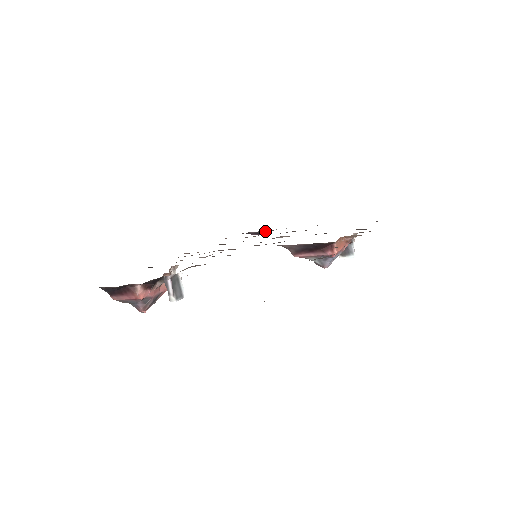
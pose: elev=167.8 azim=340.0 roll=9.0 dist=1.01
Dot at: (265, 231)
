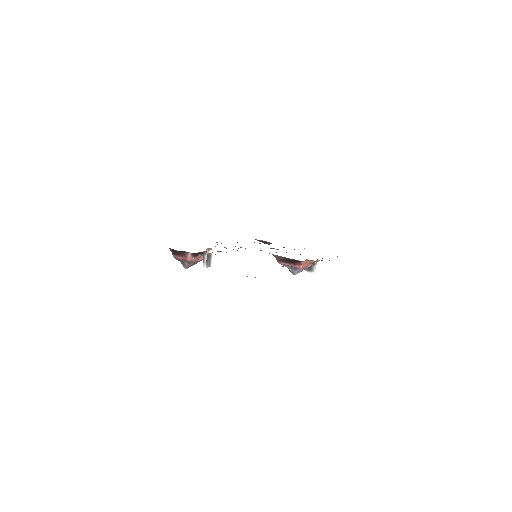
Dot at: (268, 242)
